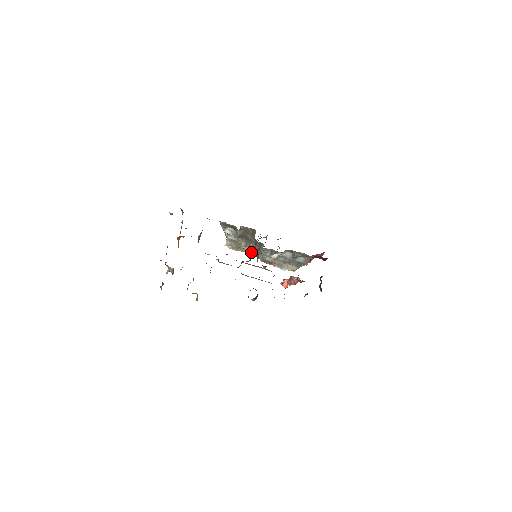
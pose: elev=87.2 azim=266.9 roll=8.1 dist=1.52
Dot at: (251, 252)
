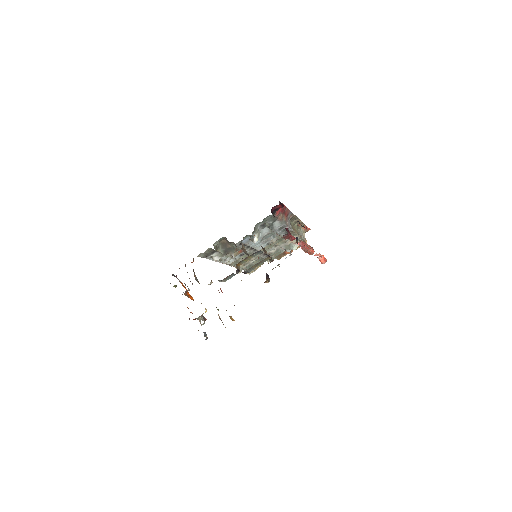
Dot at: occluded
